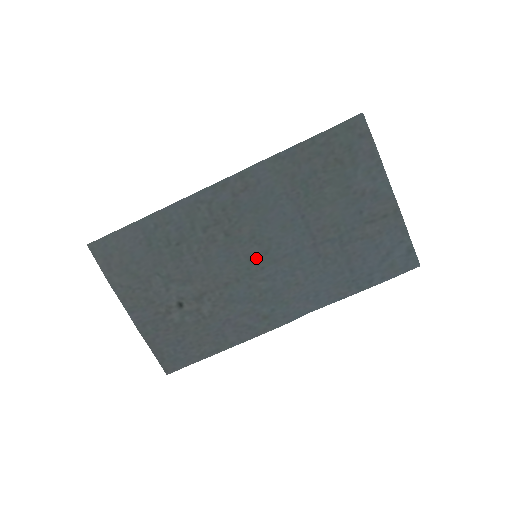
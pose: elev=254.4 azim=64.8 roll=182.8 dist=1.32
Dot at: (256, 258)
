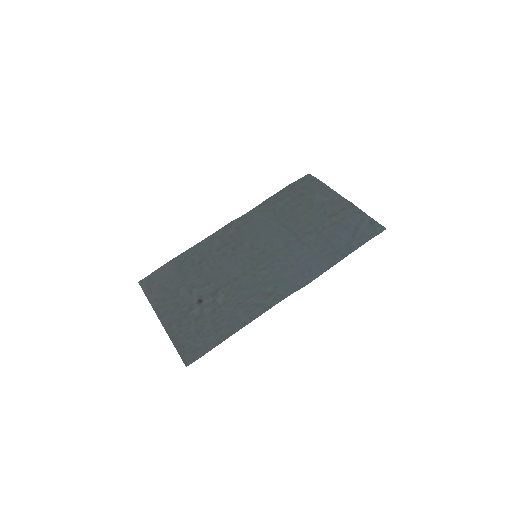
Dot at: (256, 257)
